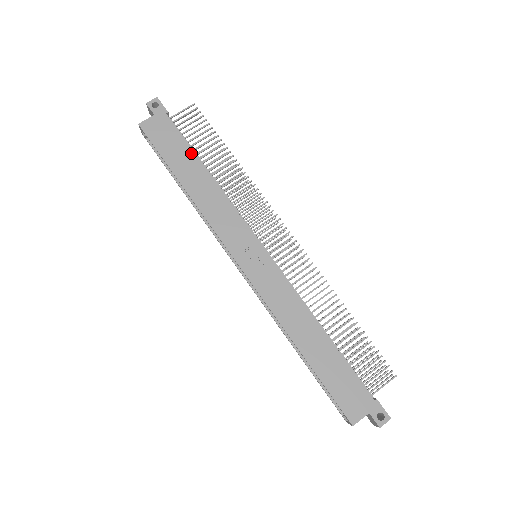
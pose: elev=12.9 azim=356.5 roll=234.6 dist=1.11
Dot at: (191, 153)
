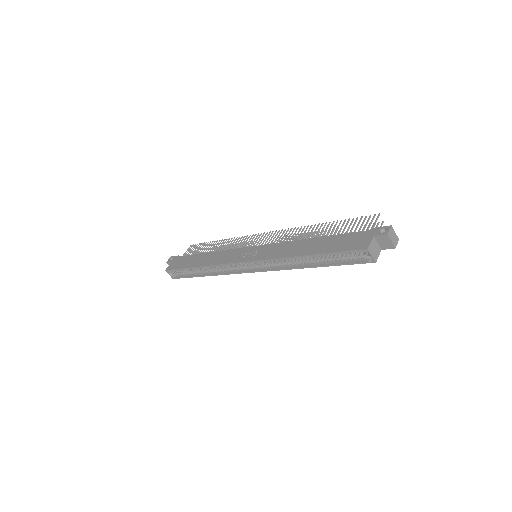
Dot at: (196, 255)
